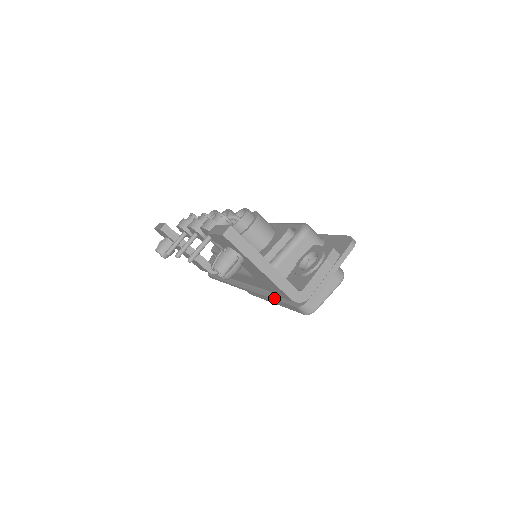
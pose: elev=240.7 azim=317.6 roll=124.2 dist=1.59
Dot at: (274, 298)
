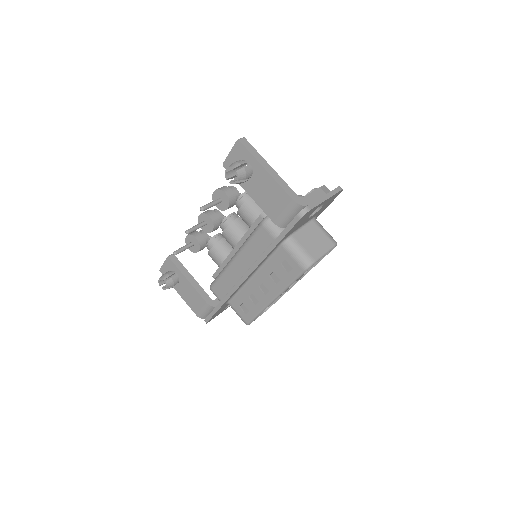
Dot at: occluded
